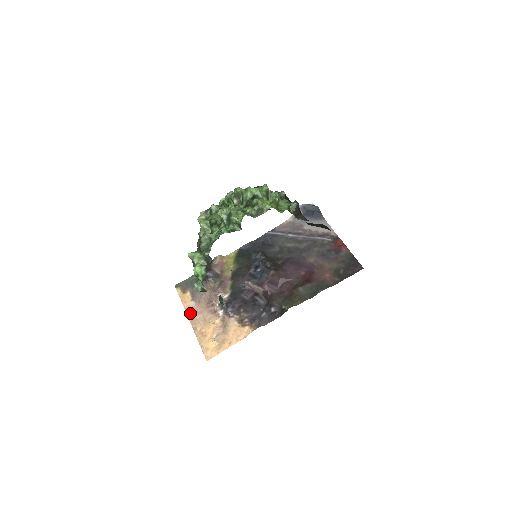
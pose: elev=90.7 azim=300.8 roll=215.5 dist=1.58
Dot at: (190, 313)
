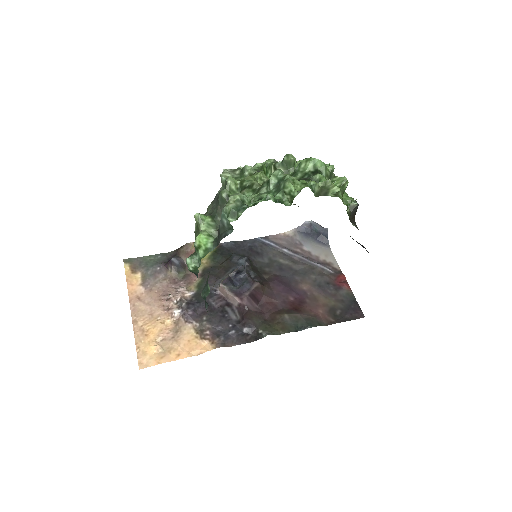
Dot at: (134, 300)
